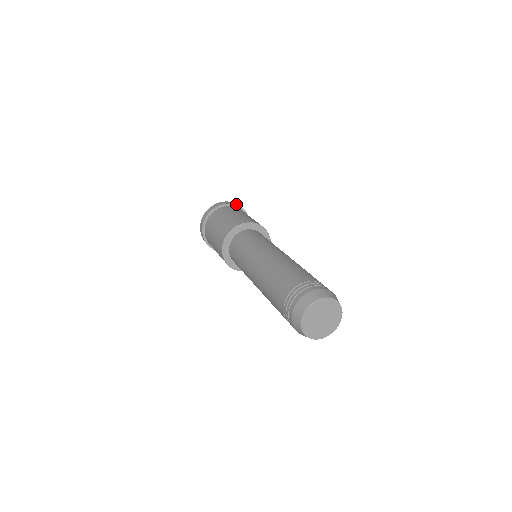
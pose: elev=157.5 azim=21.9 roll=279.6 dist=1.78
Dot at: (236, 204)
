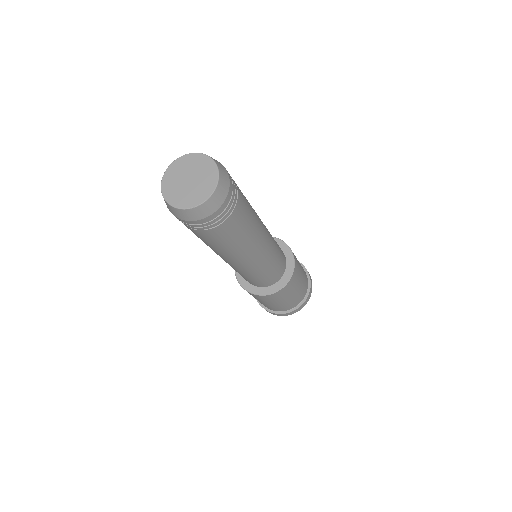
Dot at: (306, 269)
